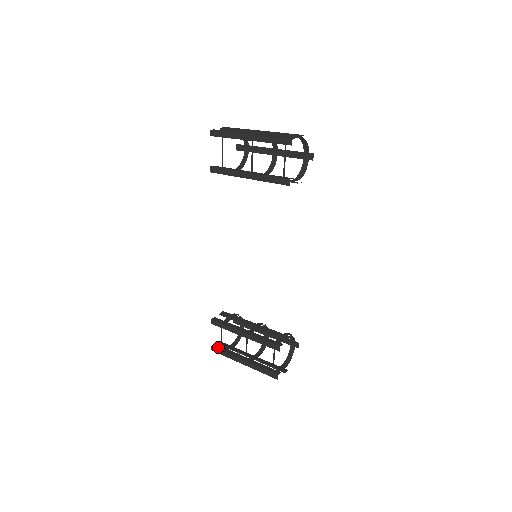
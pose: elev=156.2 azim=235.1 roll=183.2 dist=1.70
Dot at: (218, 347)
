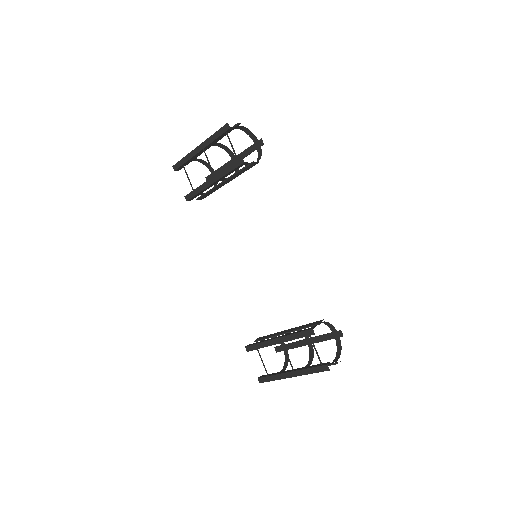
Dot at: (264, 376)
